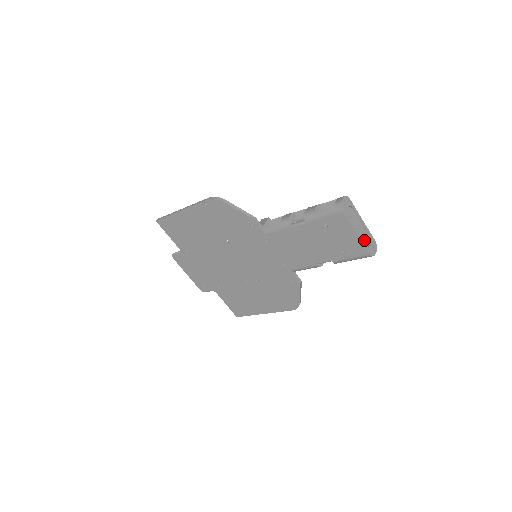
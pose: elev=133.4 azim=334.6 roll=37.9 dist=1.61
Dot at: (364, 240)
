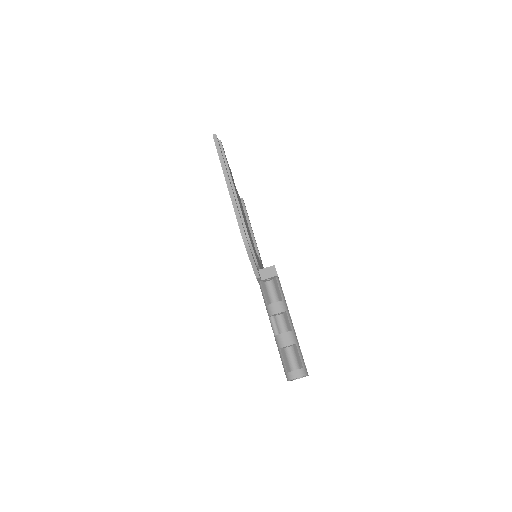
Dot at: occluded
